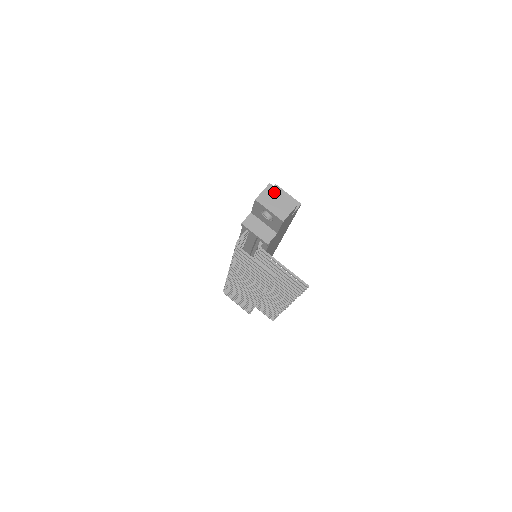
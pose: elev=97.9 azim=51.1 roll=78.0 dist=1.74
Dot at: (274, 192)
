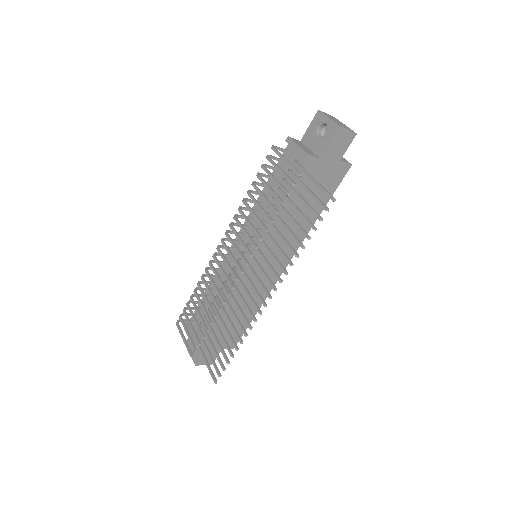
Dot at: (337, 120)
